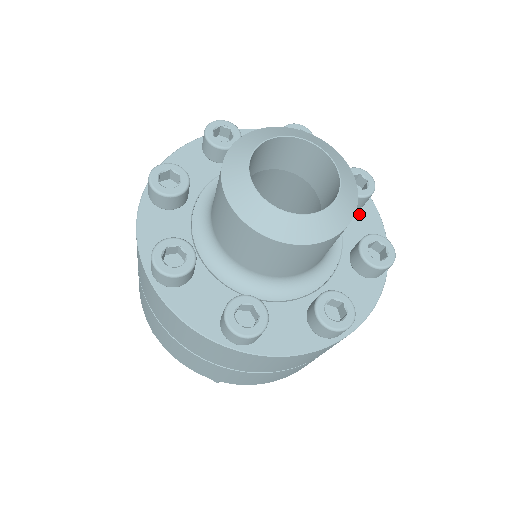
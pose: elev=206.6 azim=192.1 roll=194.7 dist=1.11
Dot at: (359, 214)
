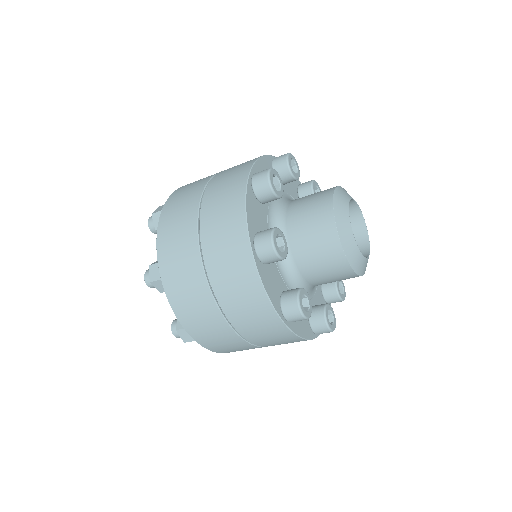
Dot at: occluded
